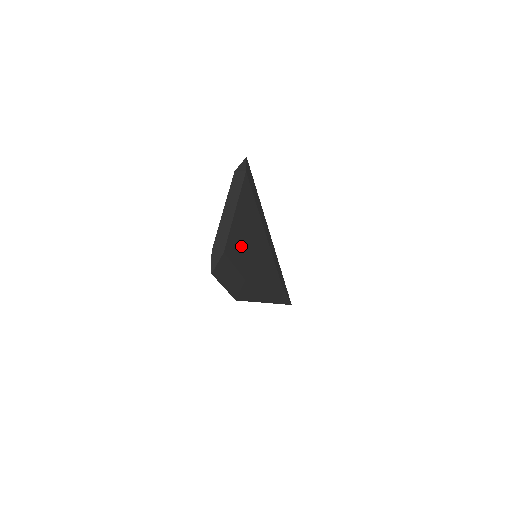
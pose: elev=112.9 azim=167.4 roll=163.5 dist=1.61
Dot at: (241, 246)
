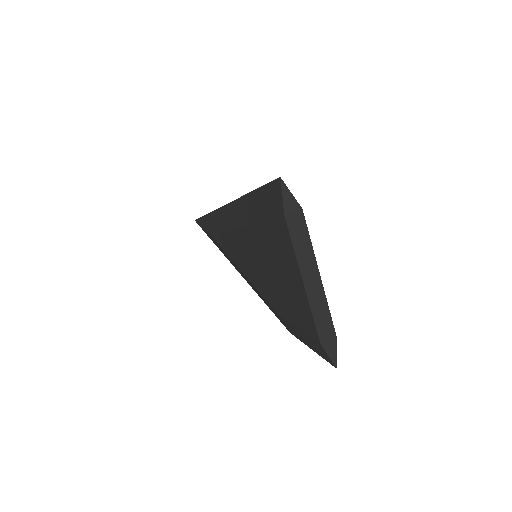
Dot at: occluded
